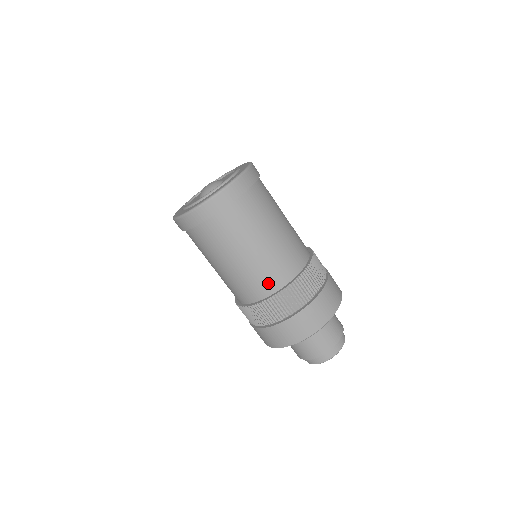
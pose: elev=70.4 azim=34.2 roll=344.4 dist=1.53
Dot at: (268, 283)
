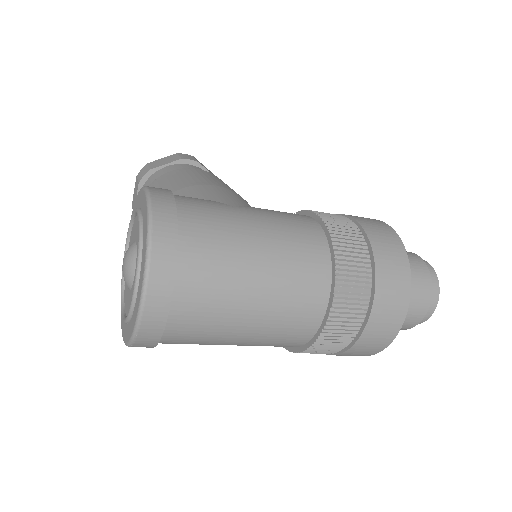
Dot at: (301, 329)
